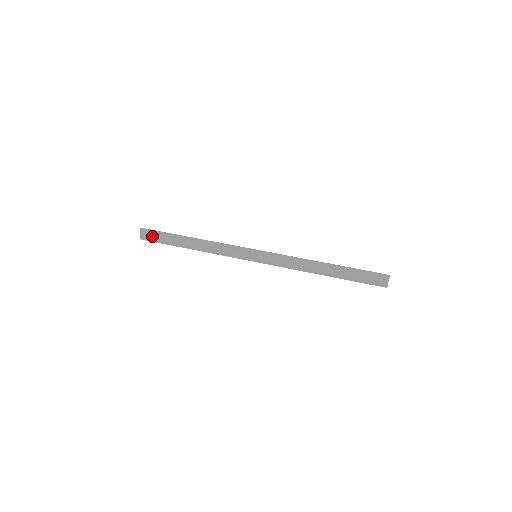
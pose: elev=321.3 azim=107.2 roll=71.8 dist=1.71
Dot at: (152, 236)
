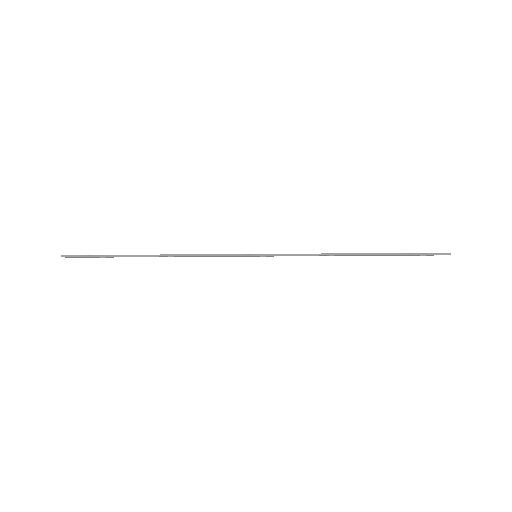
Dot at: (86, 257)
